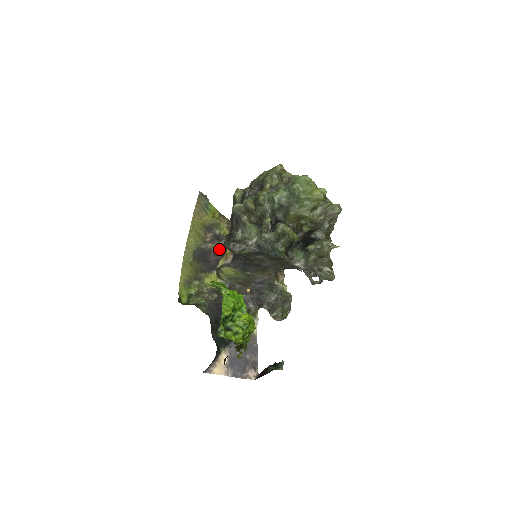
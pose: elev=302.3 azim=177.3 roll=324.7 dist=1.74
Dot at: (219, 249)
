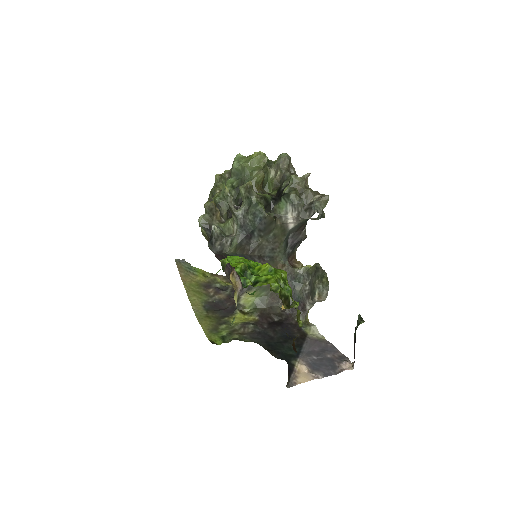
Dot at: (229, 296)
